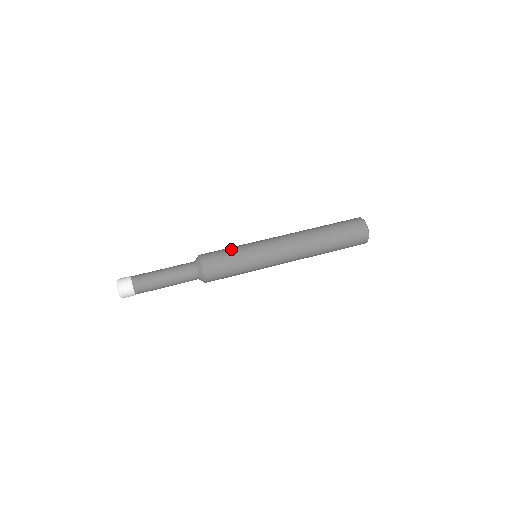
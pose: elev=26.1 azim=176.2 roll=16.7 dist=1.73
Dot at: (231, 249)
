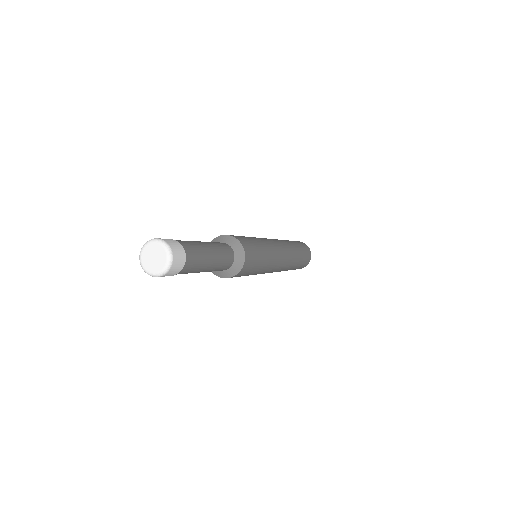
Dot at: occluded
